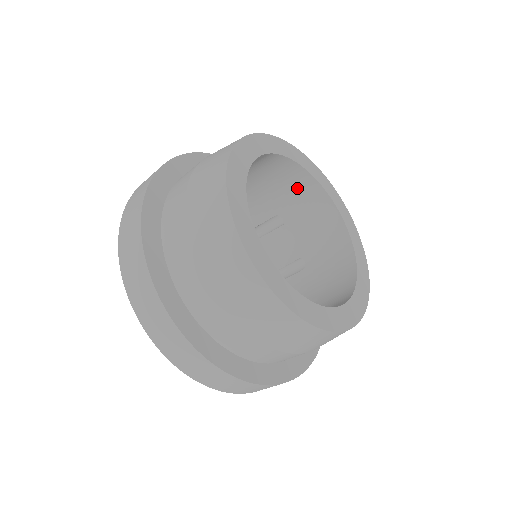
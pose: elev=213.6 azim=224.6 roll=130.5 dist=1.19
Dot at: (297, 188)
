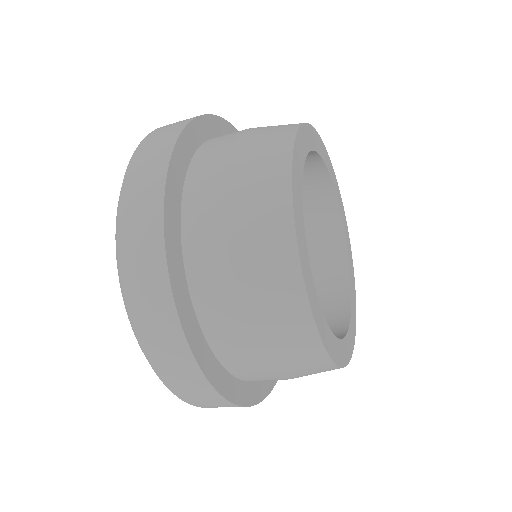
Dot at: (322, 240)
